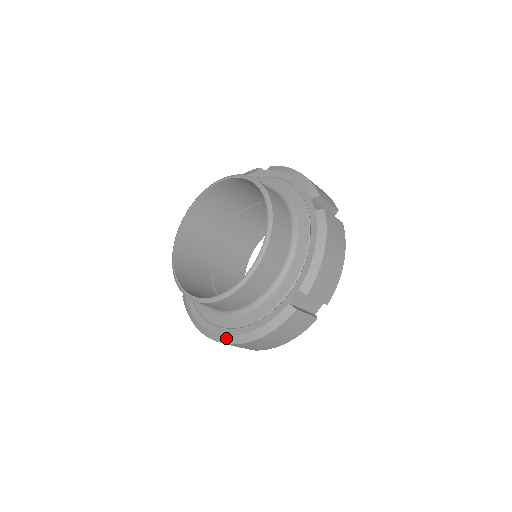
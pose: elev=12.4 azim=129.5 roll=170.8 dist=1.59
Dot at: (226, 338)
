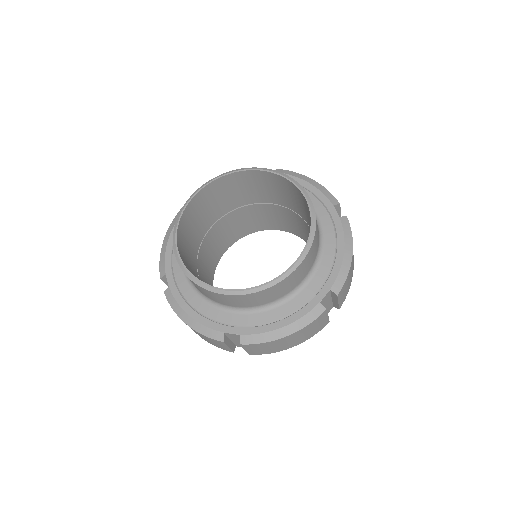
Dot at: (228, 339)
